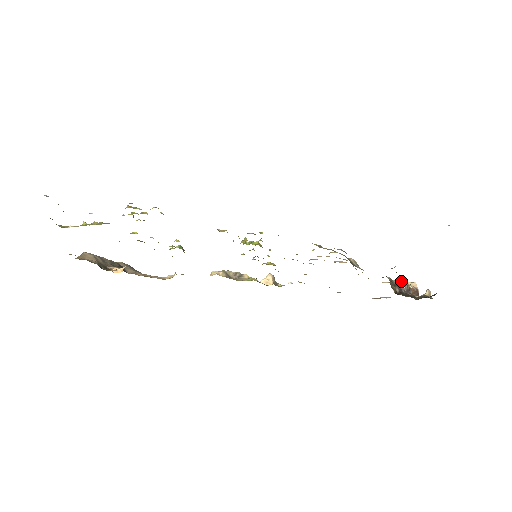
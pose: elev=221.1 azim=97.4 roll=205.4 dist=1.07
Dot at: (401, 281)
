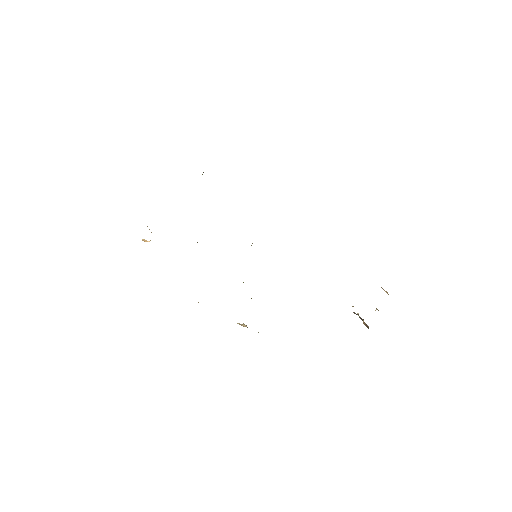
Dot at: occluded
